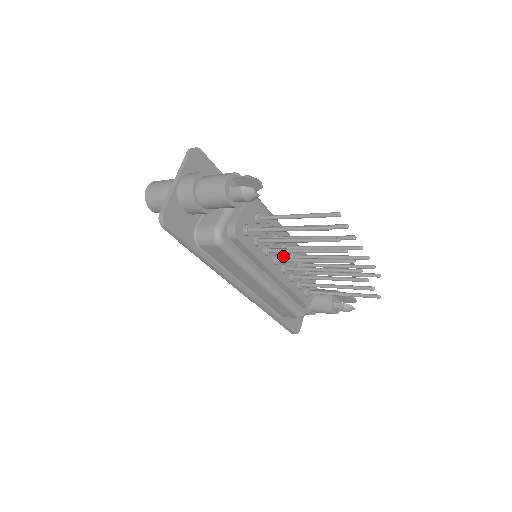
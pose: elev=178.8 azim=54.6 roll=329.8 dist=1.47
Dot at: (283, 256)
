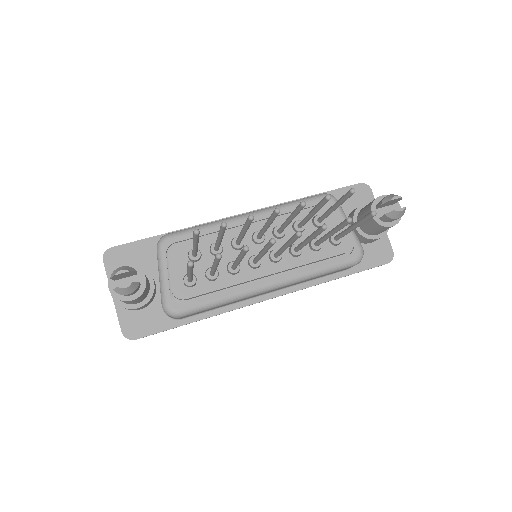
Dot at: (263, 247)
